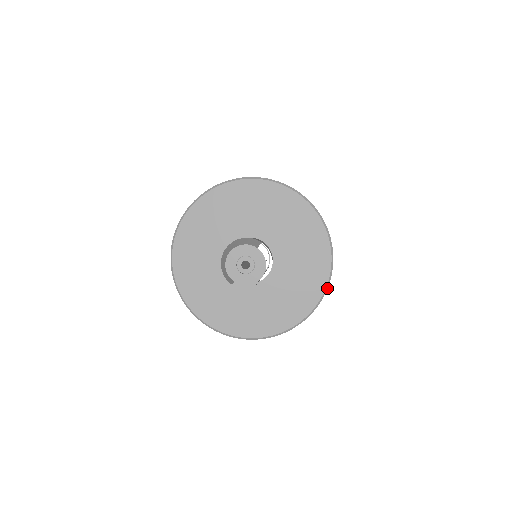
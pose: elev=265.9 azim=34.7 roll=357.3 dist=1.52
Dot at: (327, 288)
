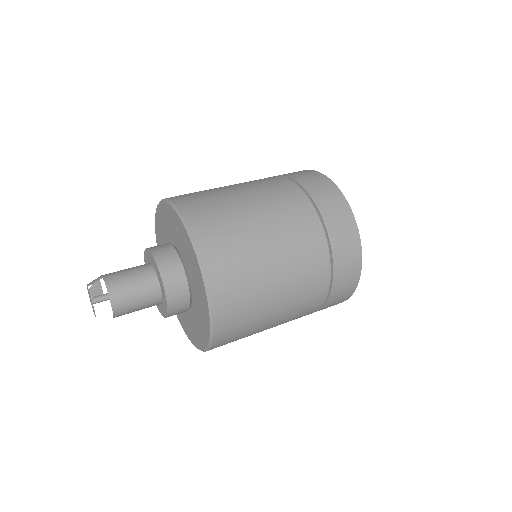
Dot at: (209, 297)
